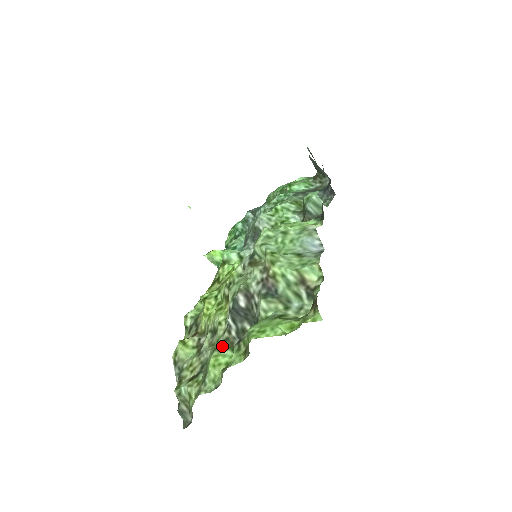
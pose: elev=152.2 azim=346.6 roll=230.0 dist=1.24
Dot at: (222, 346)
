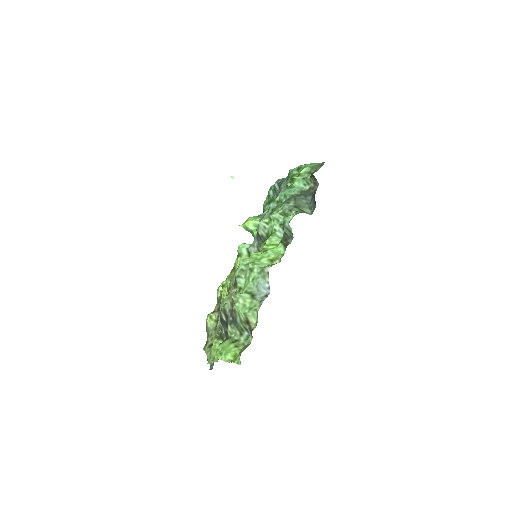
Dot at: (219, 337)
